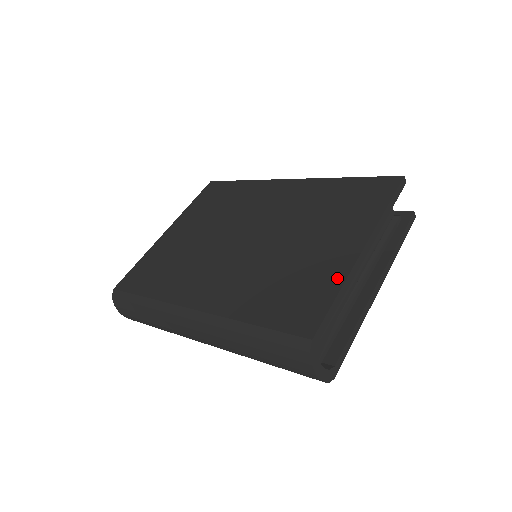
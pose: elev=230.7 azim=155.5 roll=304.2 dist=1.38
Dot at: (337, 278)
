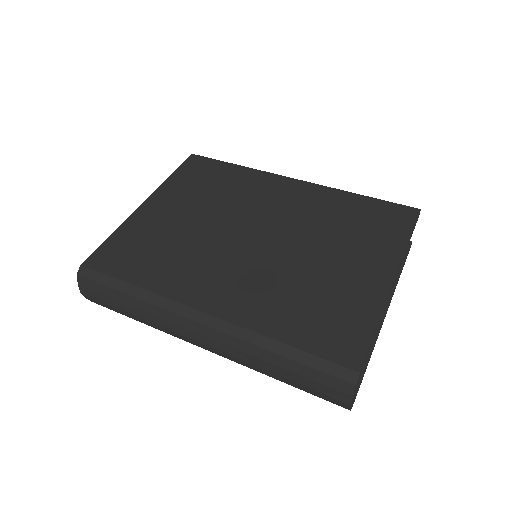
Dot at: (373, 307)
